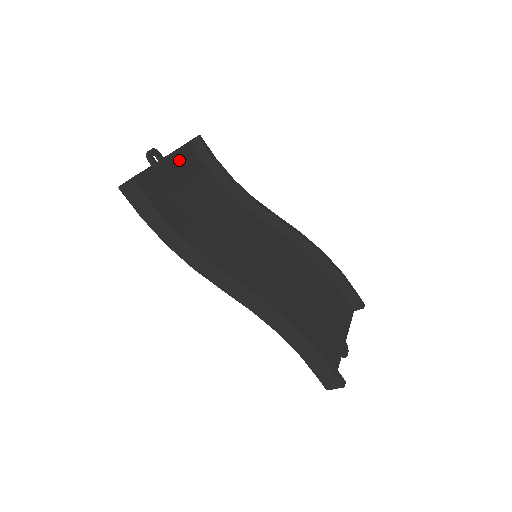
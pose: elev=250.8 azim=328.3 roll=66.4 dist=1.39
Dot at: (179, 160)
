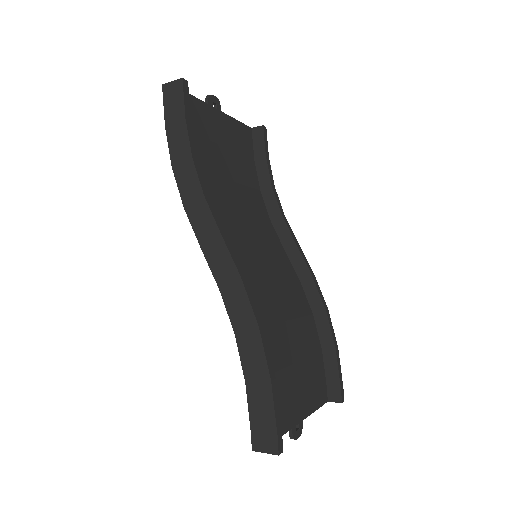
Dot at: (234, 128)
